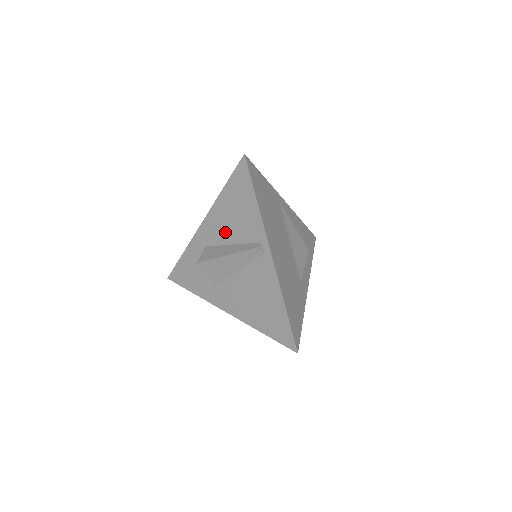
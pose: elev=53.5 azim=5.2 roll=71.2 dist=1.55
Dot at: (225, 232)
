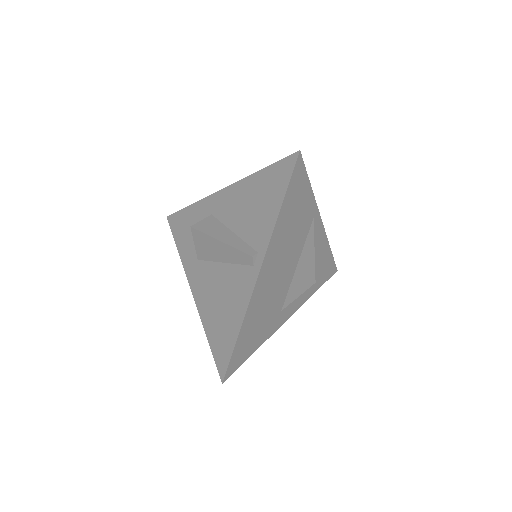
Dot at: (235, 215)
